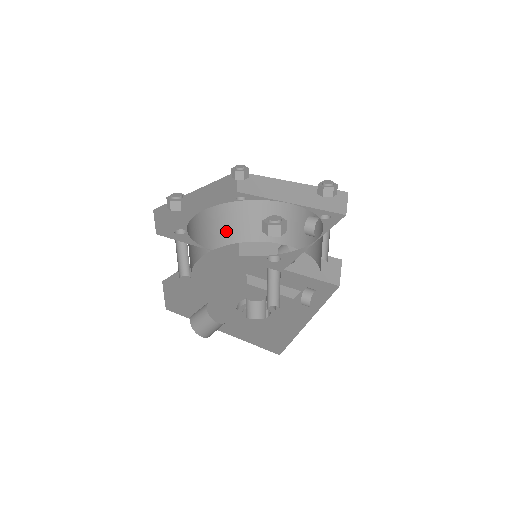
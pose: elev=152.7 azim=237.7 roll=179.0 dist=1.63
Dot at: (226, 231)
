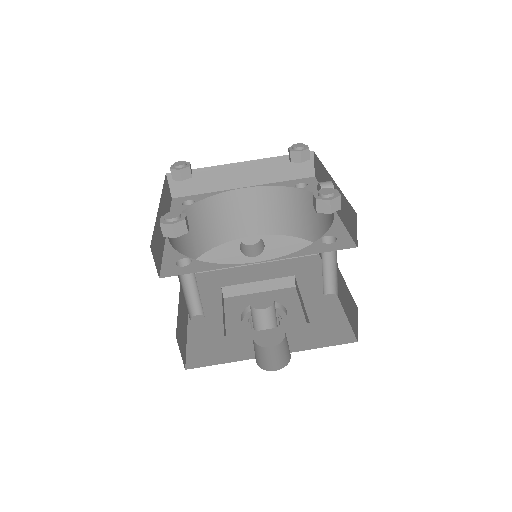
Dot at: (187, 248)
